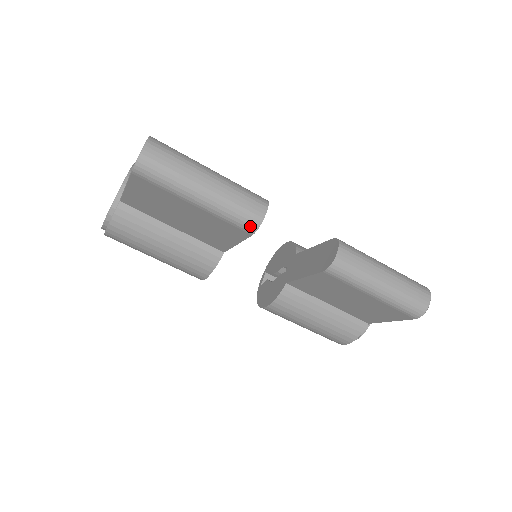
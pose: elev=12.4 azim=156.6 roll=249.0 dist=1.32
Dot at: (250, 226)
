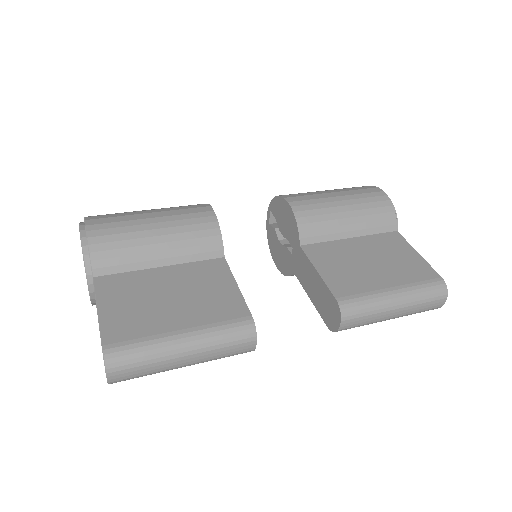
Dot at: occluded
